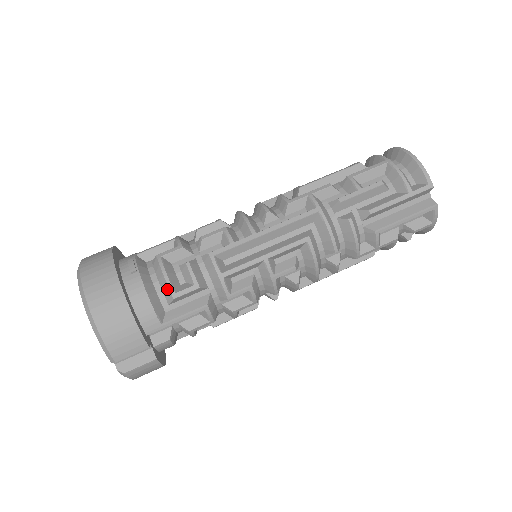
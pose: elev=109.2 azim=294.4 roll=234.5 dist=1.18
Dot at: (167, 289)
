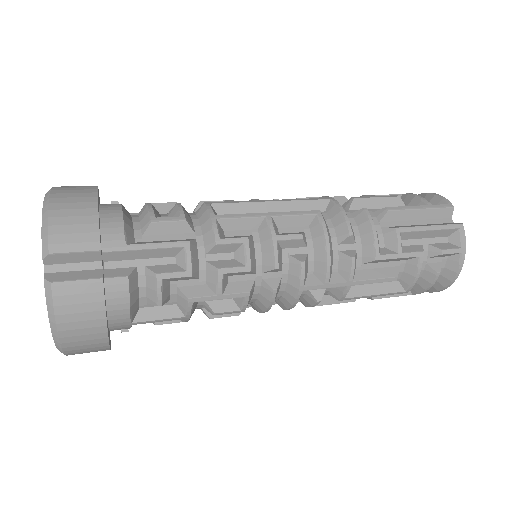
Dot at: (147, 215)
